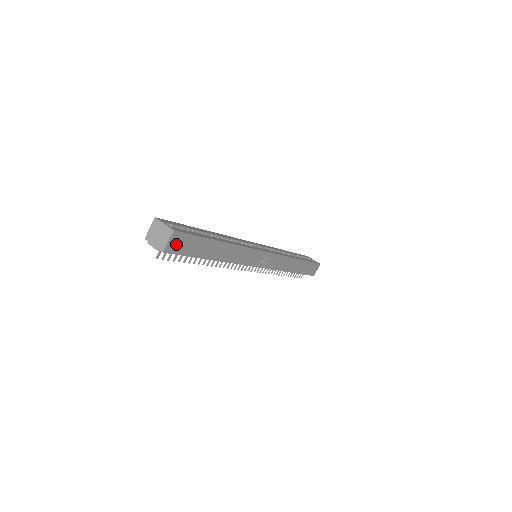
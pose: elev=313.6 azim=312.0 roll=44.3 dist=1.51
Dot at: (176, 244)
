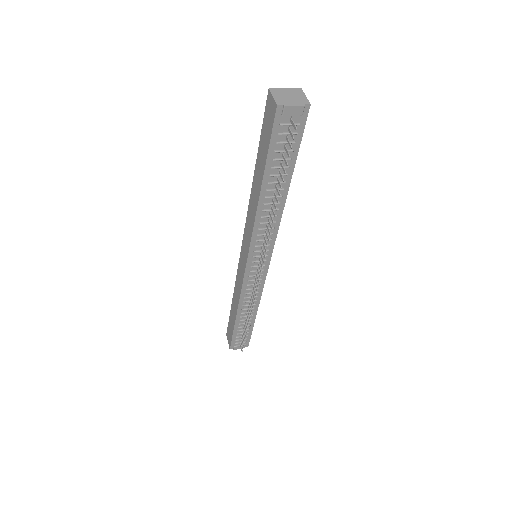
Dot at: occluded
